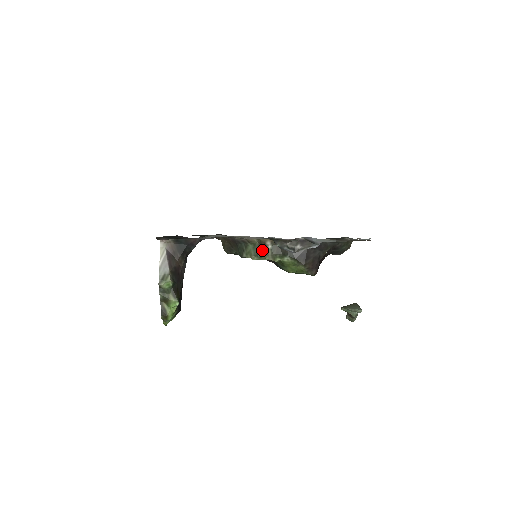
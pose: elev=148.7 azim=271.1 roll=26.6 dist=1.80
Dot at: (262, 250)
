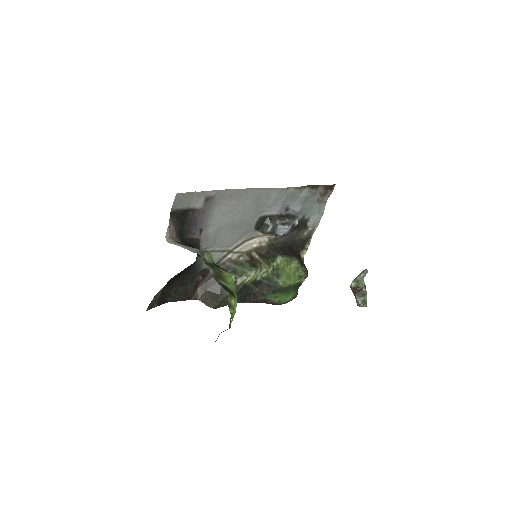
Dot at: (253, 262)
